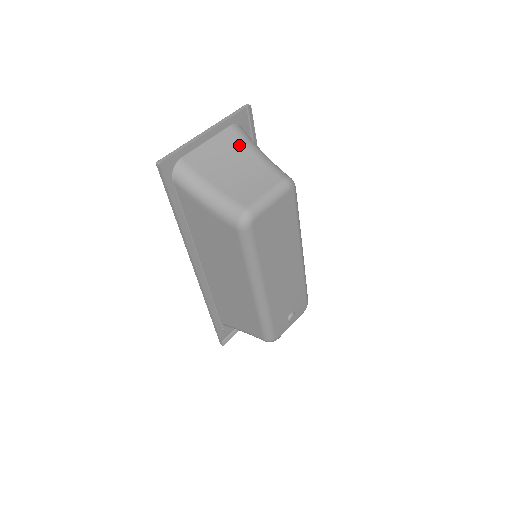
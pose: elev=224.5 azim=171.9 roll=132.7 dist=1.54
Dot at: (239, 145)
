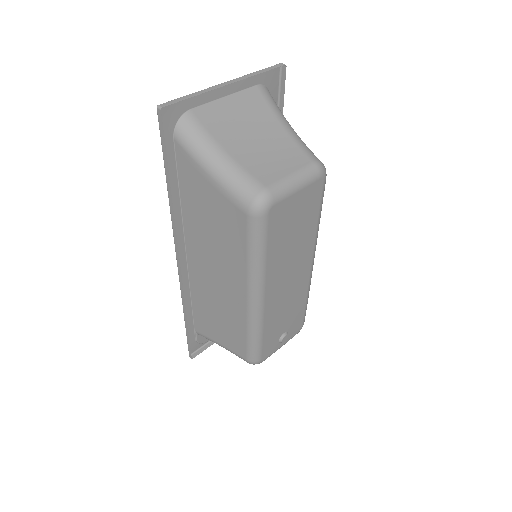
Dot at: (264, 111)
